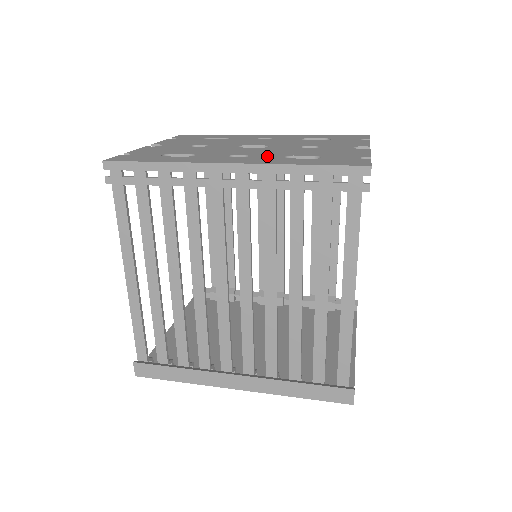
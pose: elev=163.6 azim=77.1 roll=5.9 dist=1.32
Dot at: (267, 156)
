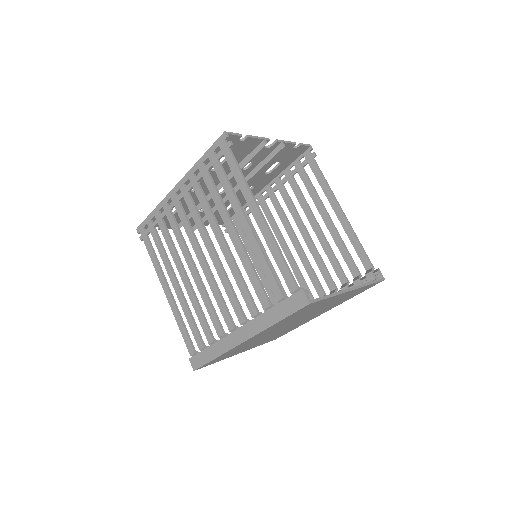
Dot at: occluded
